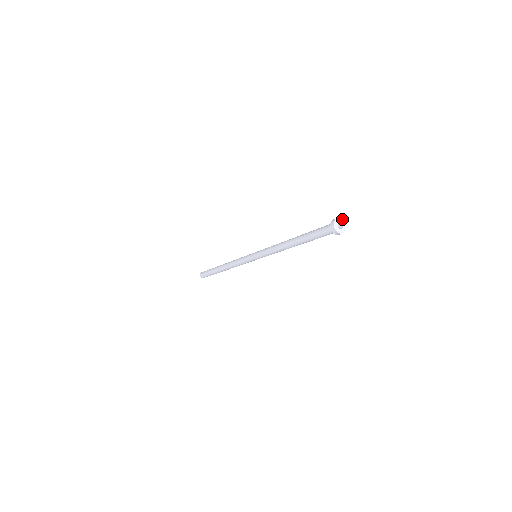
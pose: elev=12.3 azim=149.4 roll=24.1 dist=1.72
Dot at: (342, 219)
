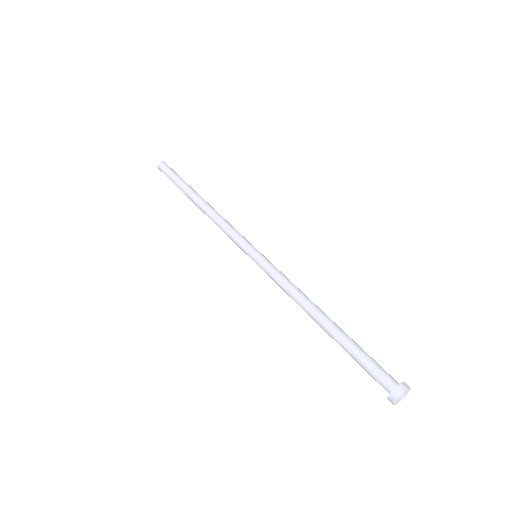
Dot at: (402, 394)
